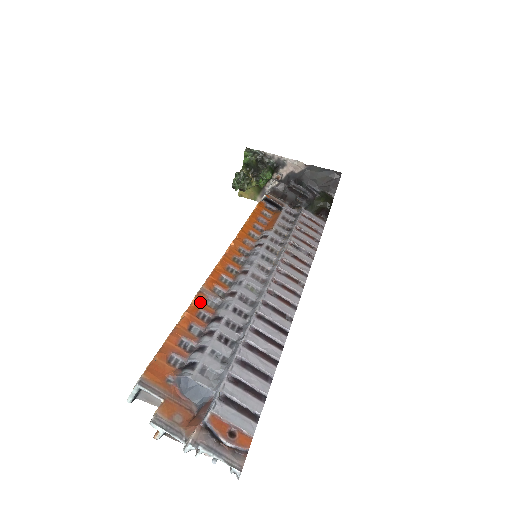
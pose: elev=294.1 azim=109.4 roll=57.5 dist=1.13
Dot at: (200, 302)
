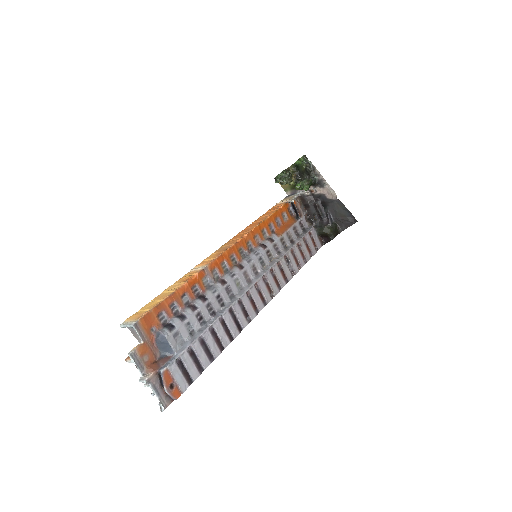
Dot at: (199, 278)
